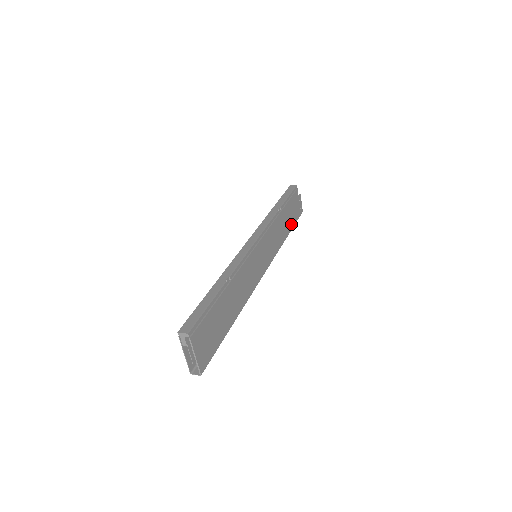
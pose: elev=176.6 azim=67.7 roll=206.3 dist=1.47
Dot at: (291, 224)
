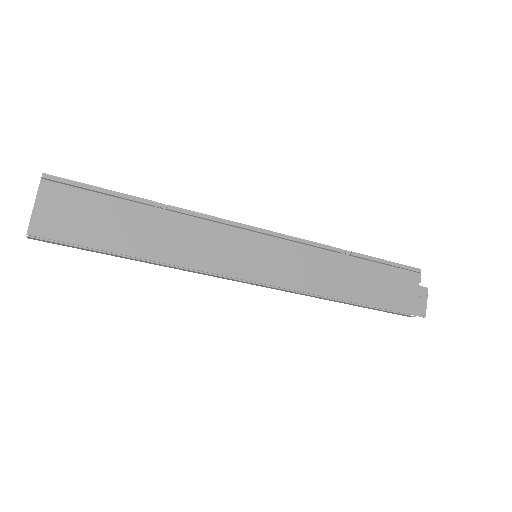
Dot at: (375, 299)
